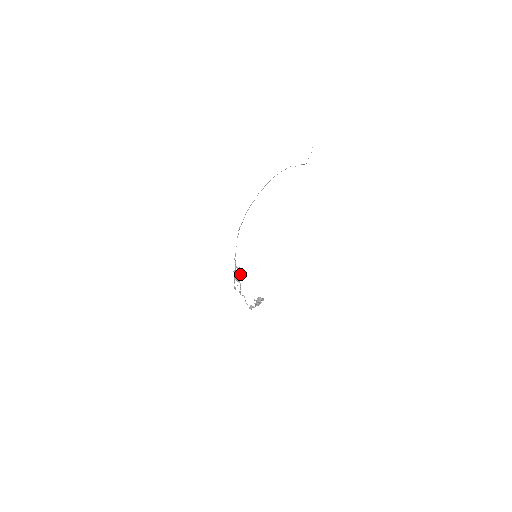
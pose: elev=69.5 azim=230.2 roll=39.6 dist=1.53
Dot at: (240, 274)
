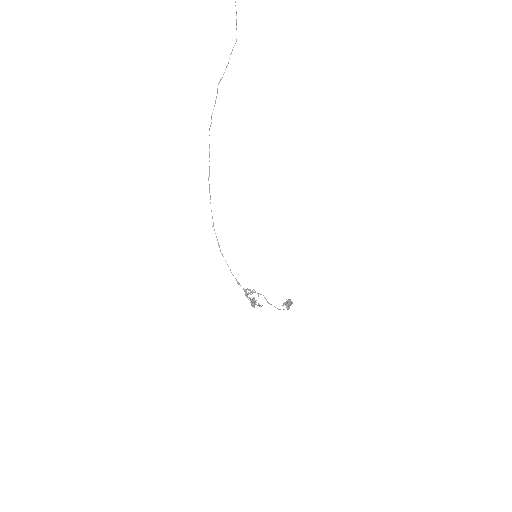
Dot at: occluded
